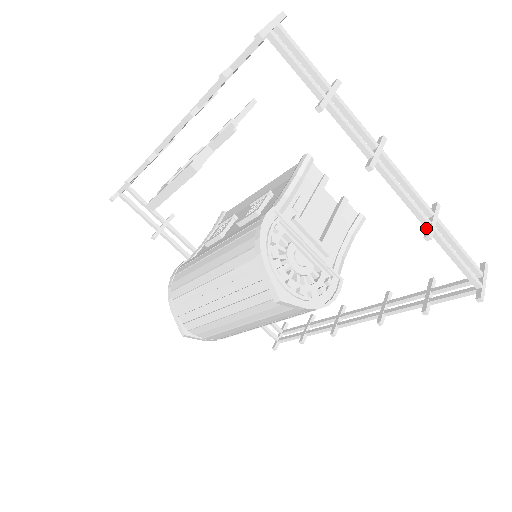
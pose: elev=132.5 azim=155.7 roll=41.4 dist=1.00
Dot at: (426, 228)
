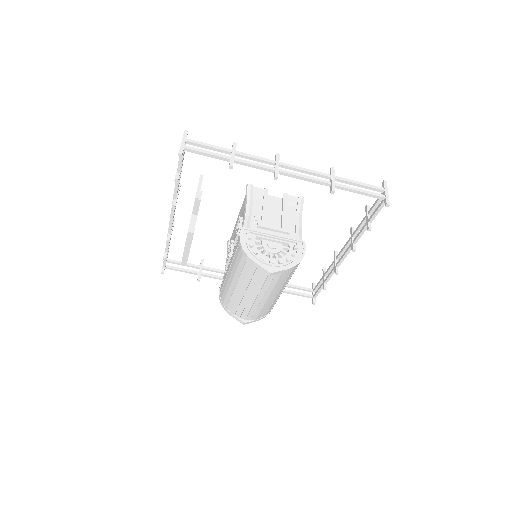
Dot at: (330, 187)
